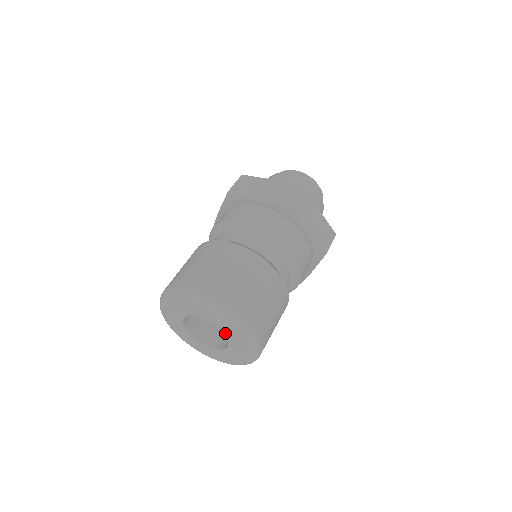
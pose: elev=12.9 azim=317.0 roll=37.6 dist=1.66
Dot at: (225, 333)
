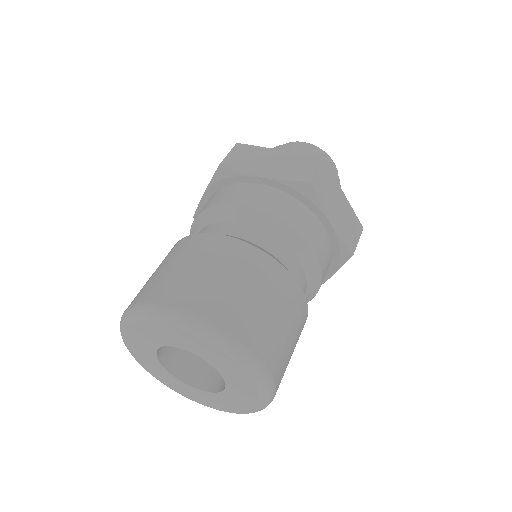
Dot at: (185, 348)
